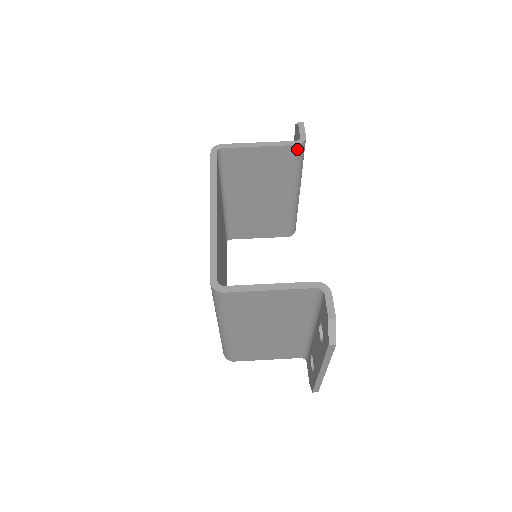
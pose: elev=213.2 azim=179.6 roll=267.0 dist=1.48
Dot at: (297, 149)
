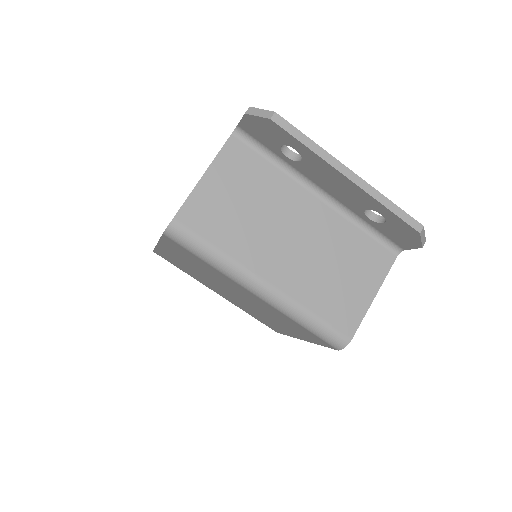
Dot at: occluded
